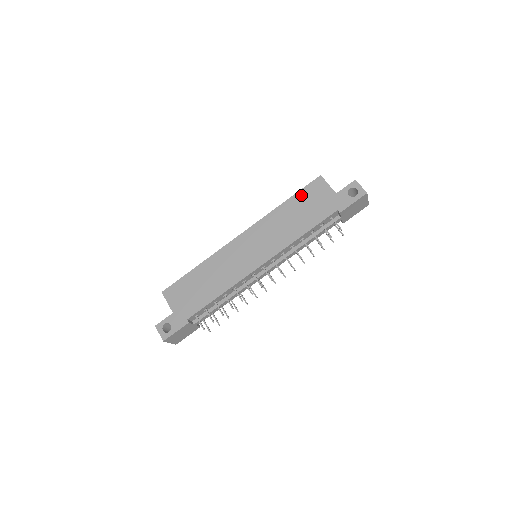
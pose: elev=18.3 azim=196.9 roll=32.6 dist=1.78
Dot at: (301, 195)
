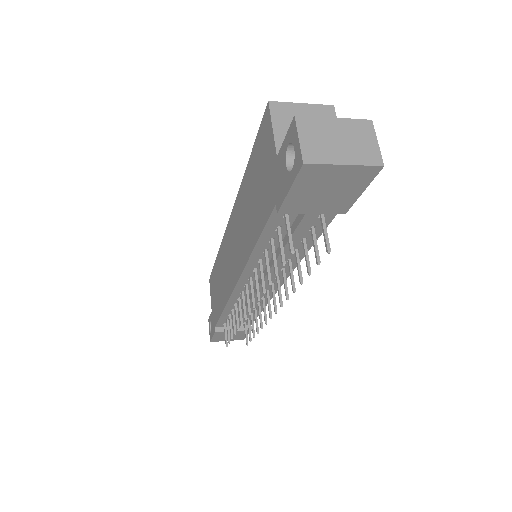
Dot at: (254, 154)
